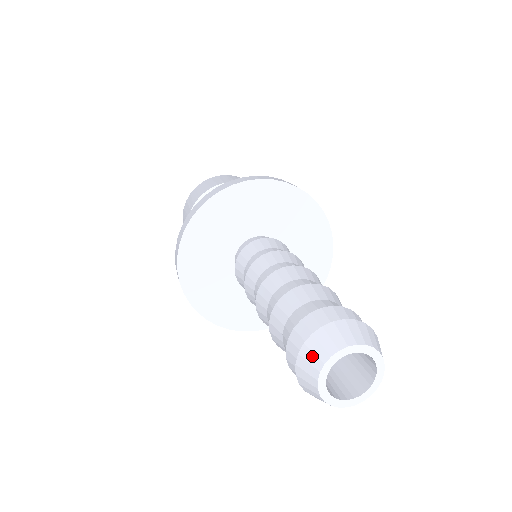
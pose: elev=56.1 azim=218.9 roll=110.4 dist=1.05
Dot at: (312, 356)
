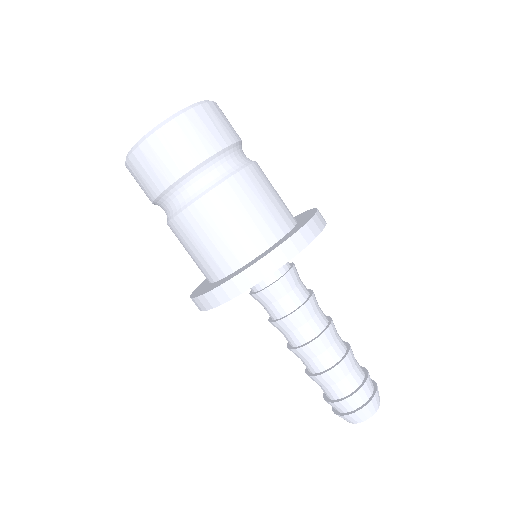
Dot at: (363, 415)
